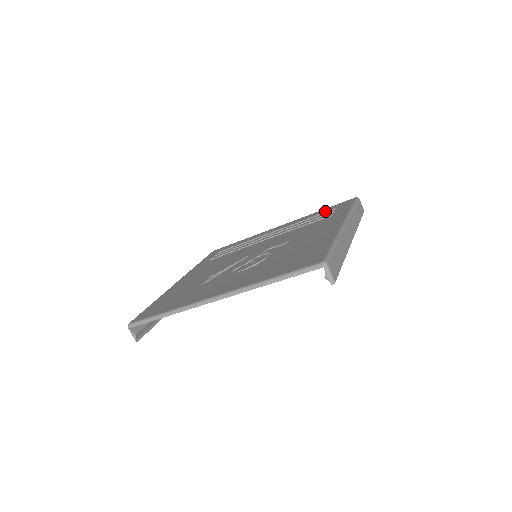
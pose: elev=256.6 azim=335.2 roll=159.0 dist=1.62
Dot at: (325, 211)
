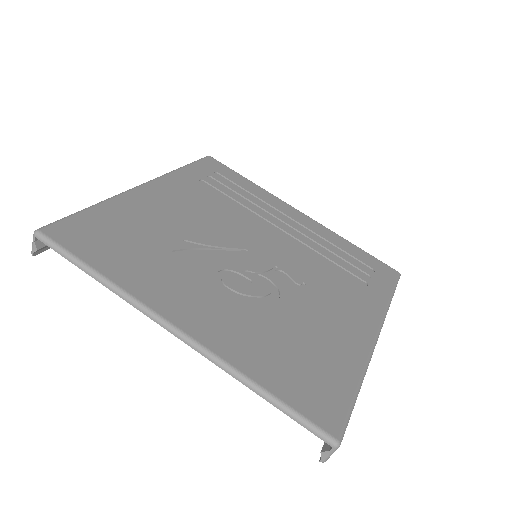
Dot at: (360, 258)
